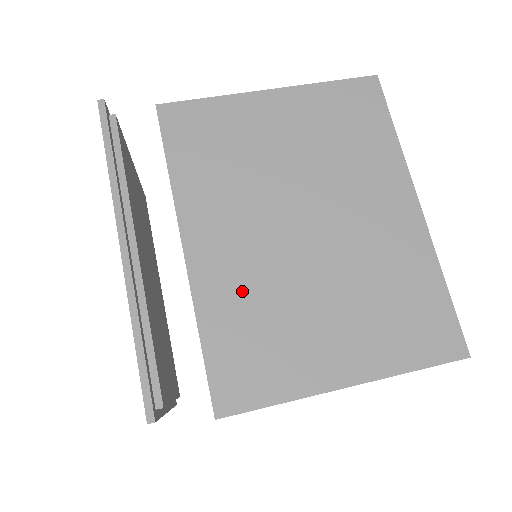
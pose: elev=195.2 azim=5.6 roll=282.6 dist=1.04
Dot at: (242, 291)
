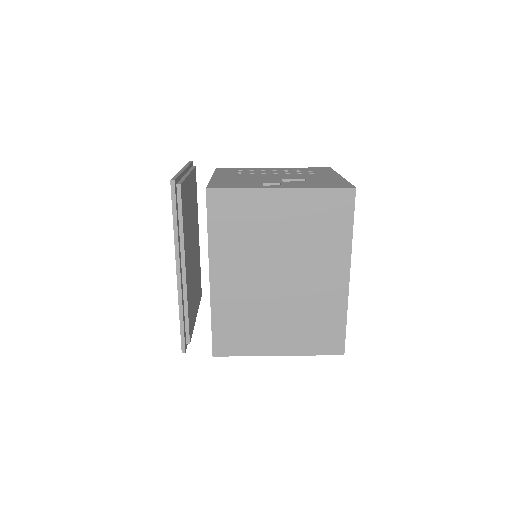
Dot at: (237, 305)
